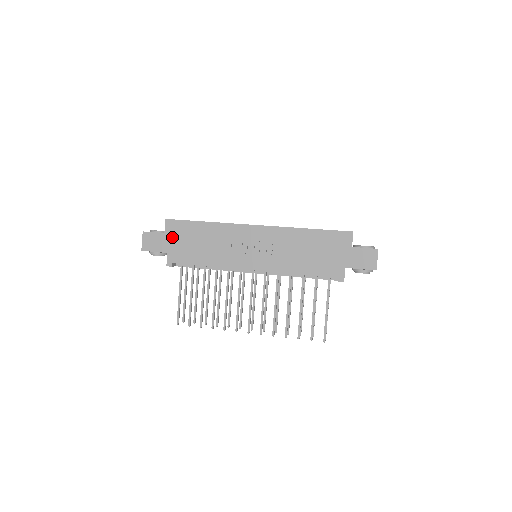
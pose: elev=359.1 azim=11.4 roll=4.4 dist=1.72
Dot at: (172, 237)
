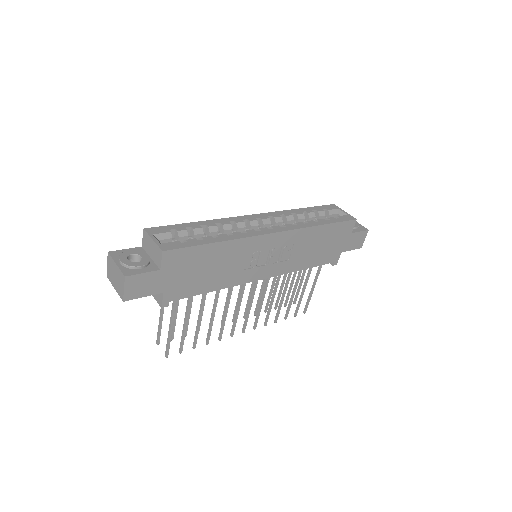
Dot at: (172, 272)
